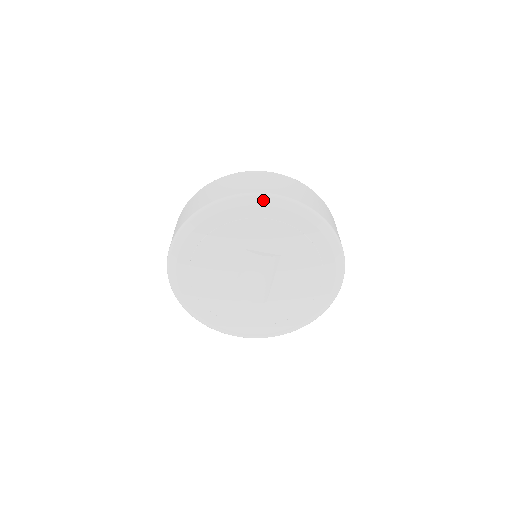
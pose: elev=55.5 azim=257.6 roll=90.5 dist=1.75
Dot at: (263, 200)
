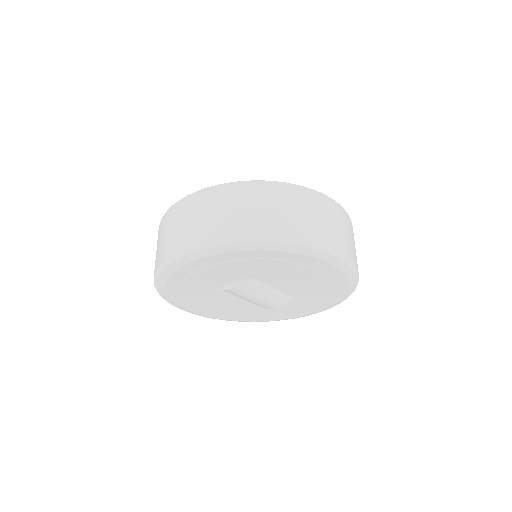
Dot at: (177, 263)
